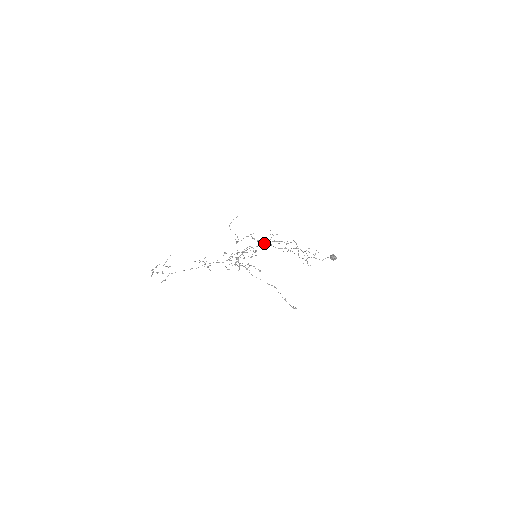
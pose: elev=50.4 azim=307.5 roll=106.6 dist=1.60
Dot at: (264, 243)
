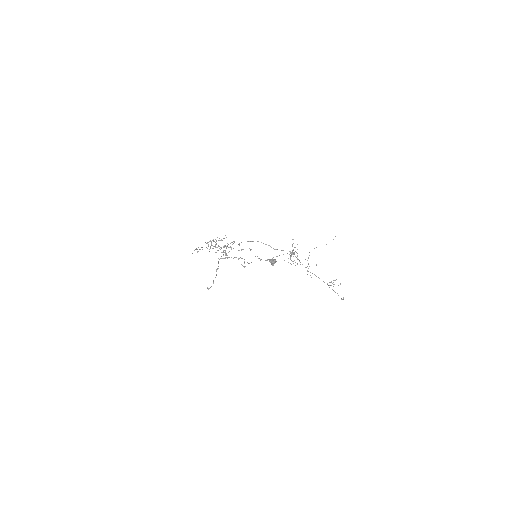
Dot at: (290, 255)
